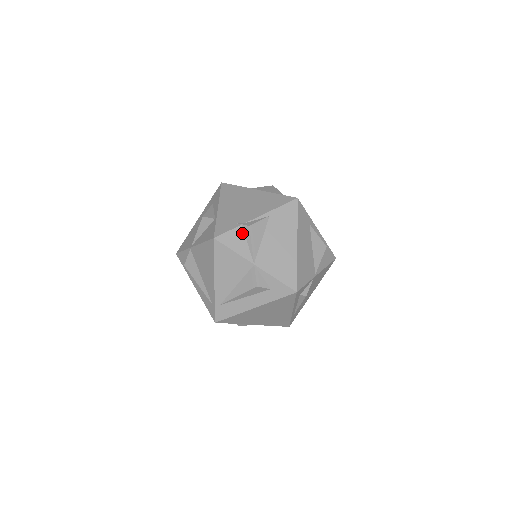
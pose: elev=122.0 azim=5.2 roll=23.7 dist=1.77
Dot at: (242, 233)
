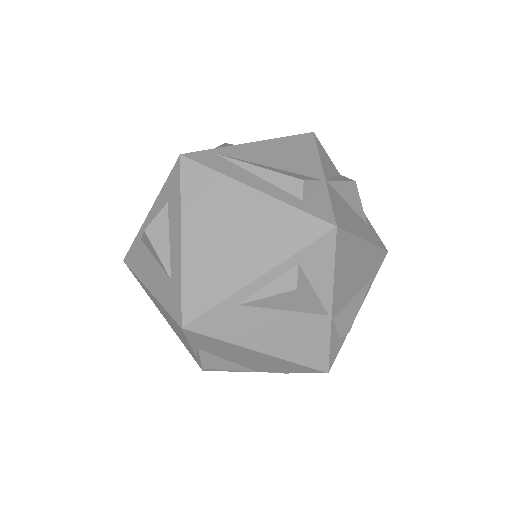
Dot at: occluded
